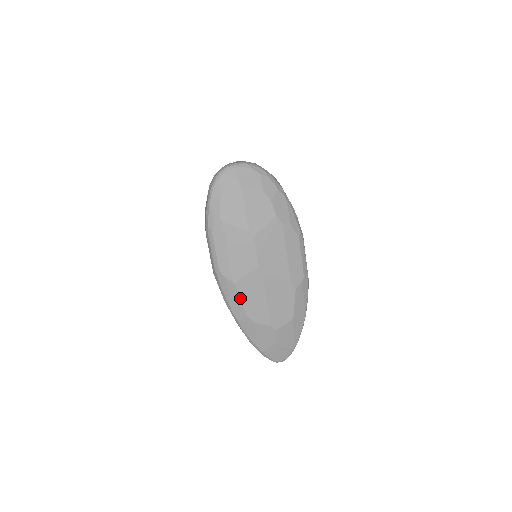
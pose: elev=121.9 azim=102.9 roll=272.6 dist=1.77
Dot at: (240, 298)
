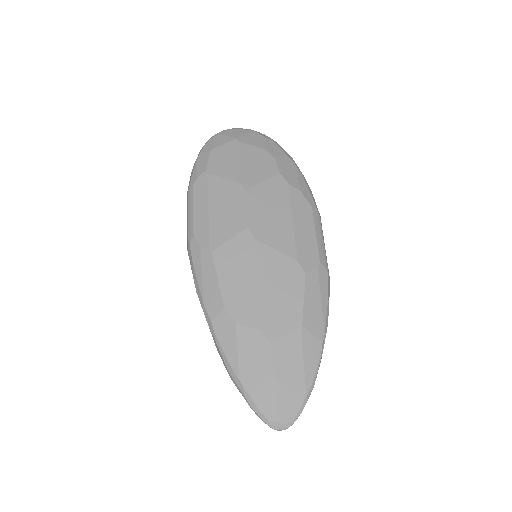
Dot at: (217, 276)
